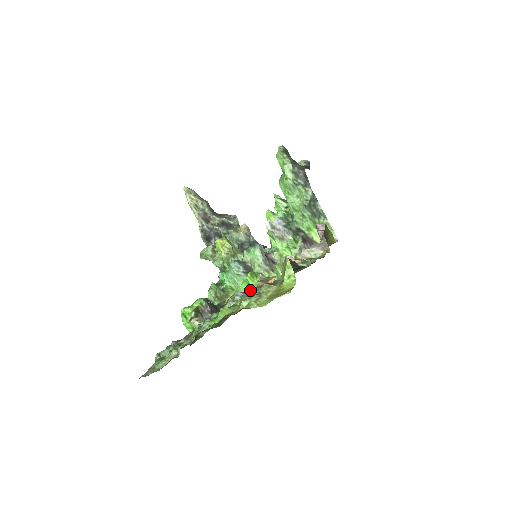
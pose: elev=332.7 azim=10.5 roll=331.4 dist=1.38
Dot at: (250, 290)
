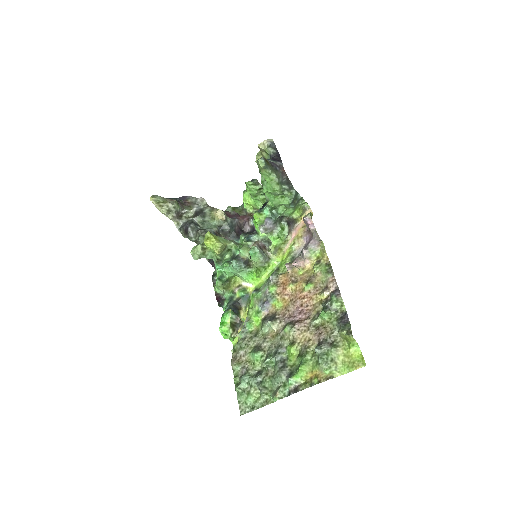
Dot at: (319, 352)
